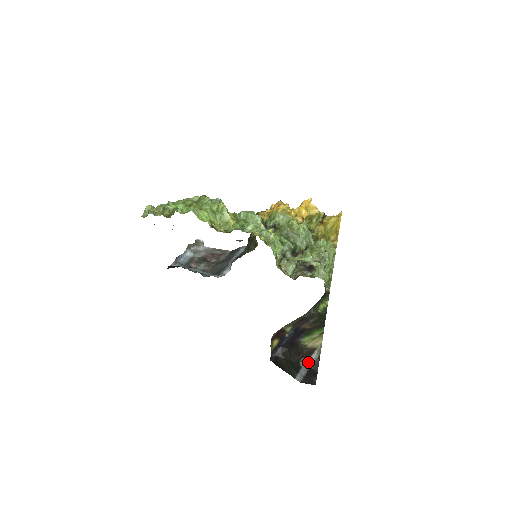
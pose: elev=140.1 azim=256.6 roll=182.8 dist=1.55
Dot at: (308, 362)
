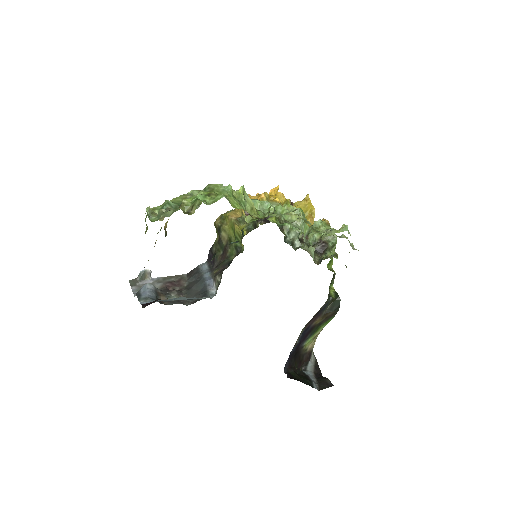
Dot at: (310, 368)
